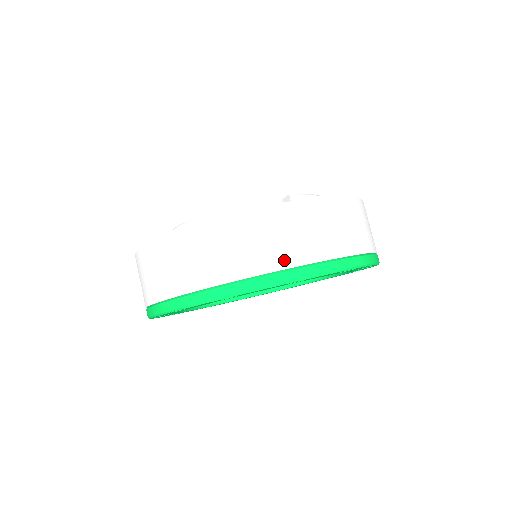
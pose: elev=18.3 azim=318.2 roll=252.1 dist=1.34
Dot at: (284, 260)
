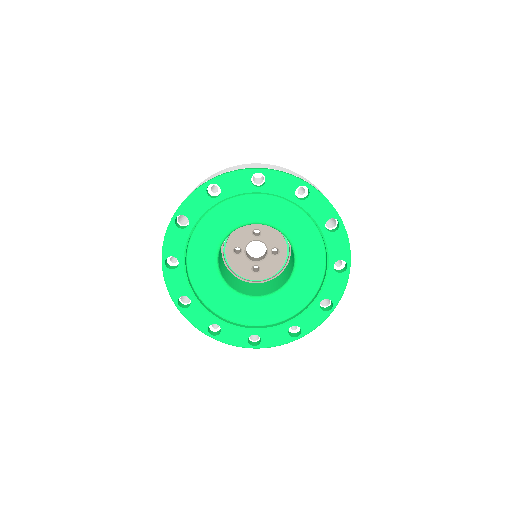
Dot at: occluded
